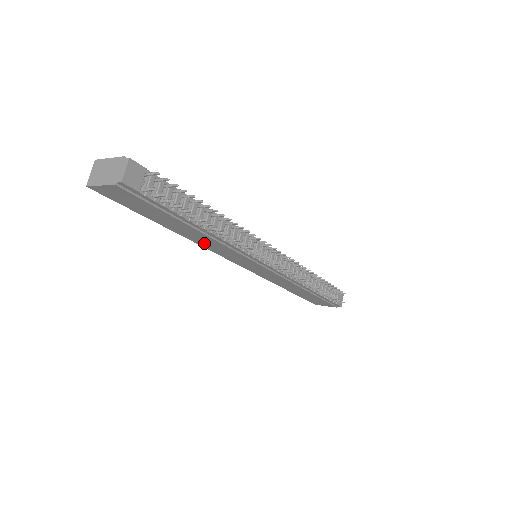
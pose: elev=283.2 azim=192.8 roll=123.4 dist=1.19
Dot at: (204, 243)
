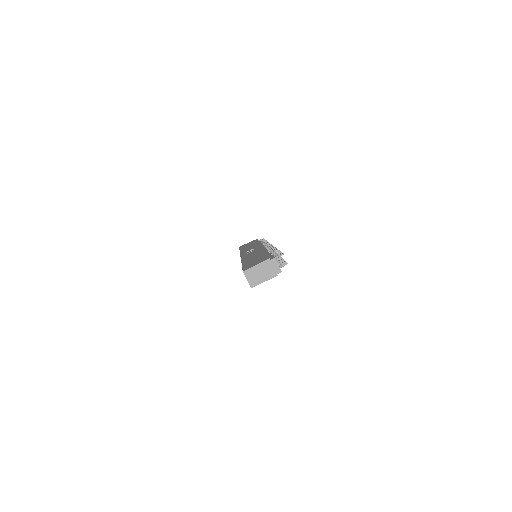
Dot at: occluded
